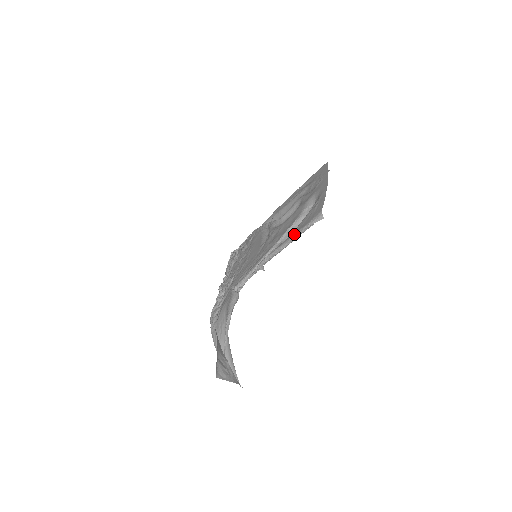
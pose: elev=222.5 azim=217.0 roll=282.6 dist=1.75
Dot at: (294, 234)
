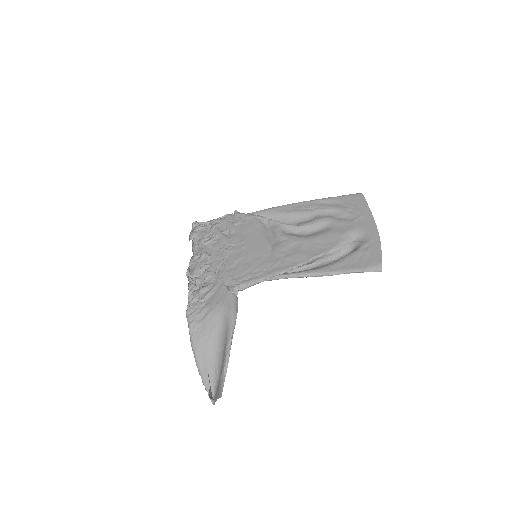
Dot at: (339, 270)
